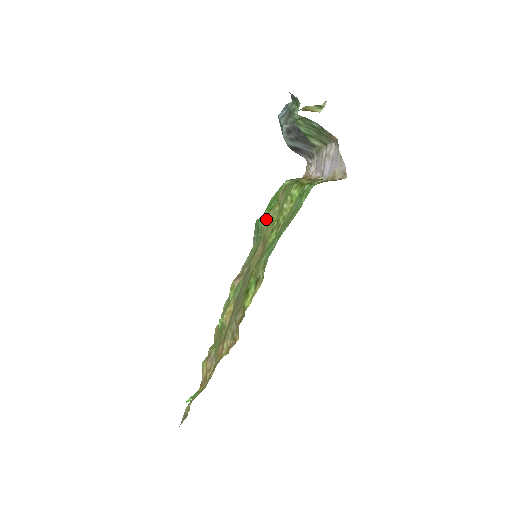
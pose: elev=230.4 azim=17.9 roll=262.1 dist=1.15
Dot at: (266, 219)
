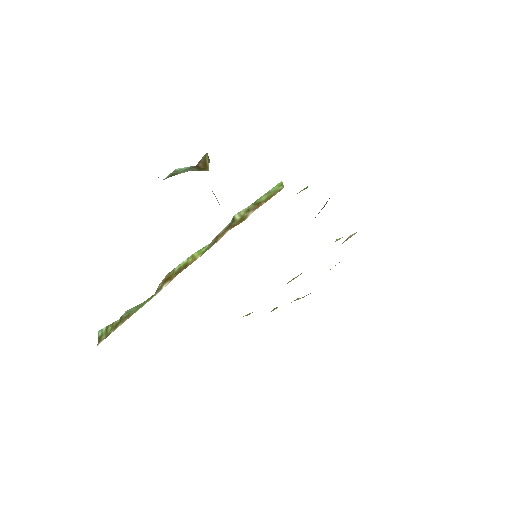
Dot at: occluded
